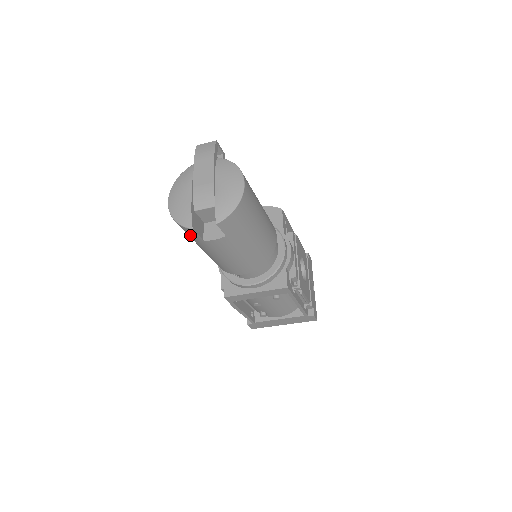
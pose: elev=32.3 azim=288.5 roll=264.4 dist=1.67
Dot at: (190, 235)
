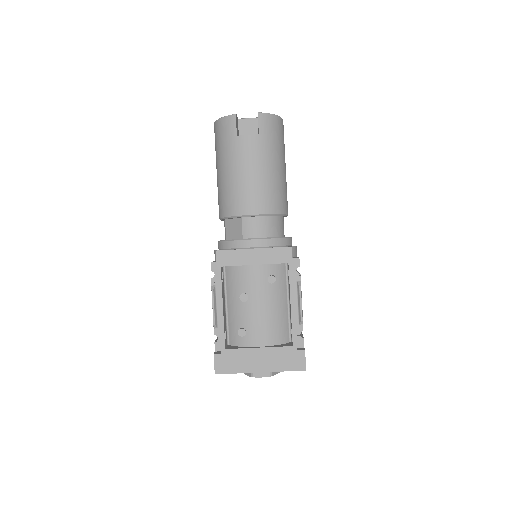
Dot at: (226, 135)
